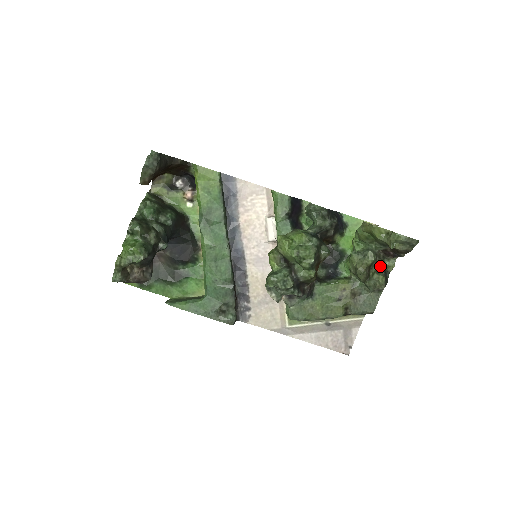
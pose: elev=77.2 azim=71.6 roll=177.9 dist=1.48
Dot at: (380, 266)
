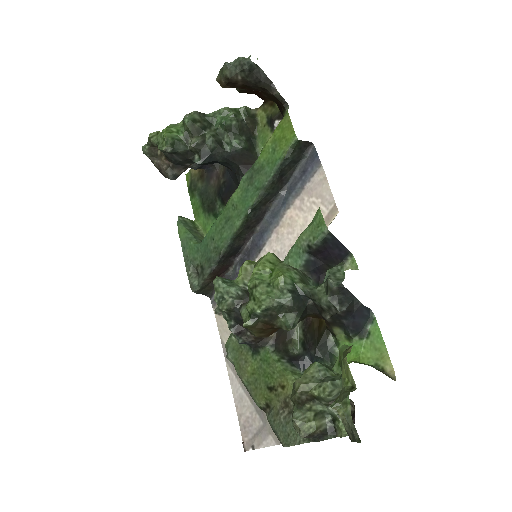
Dot at: (332, 415)
